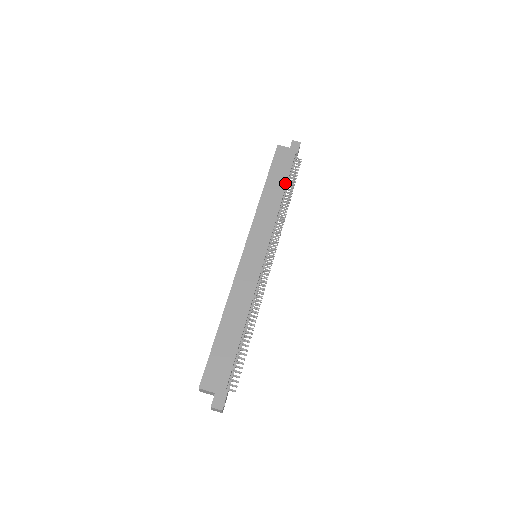
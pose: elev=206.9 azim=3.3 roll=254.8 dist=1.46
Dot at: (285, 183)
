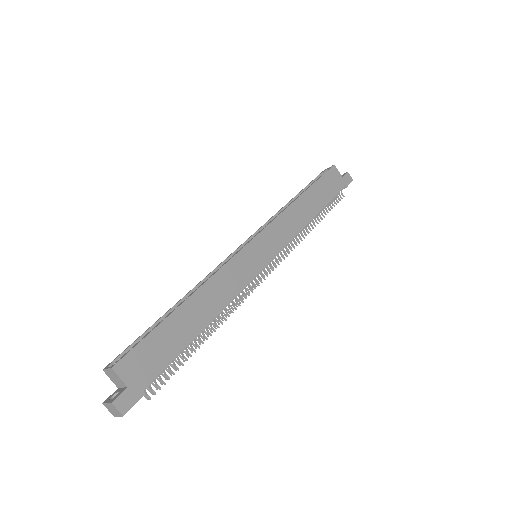
Dot at: (322, 206)
